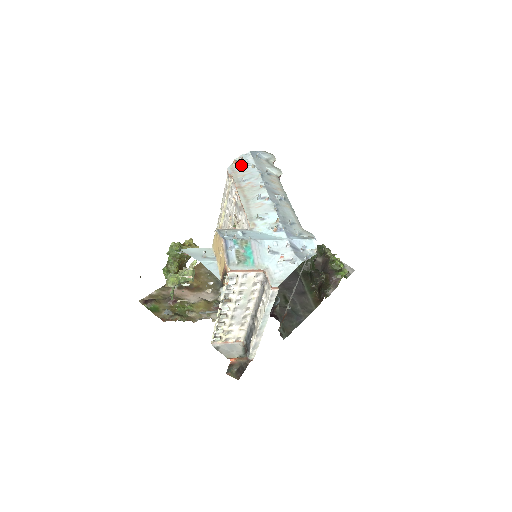
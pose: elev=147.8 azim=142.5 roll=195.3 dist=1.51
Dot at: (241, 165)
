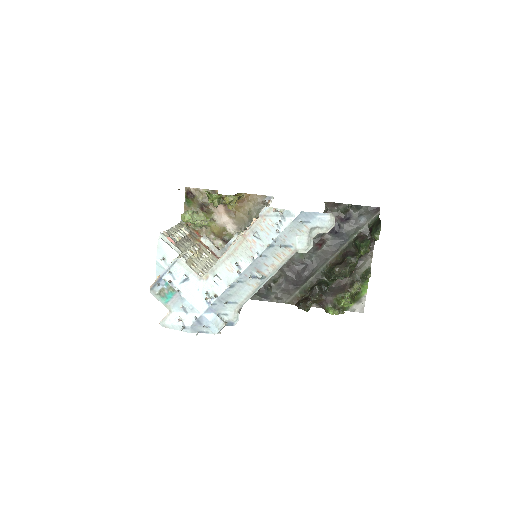
Dot at: (276, 217)
